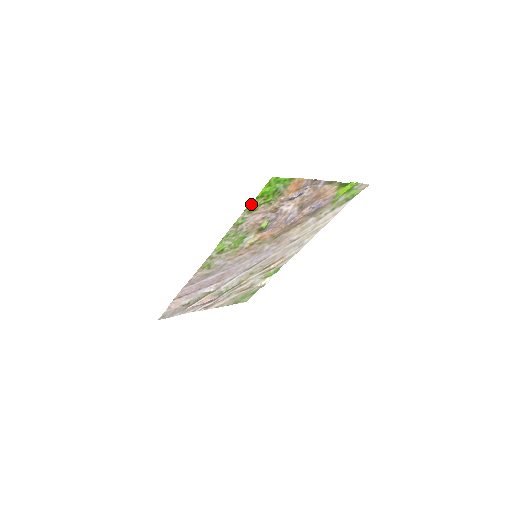
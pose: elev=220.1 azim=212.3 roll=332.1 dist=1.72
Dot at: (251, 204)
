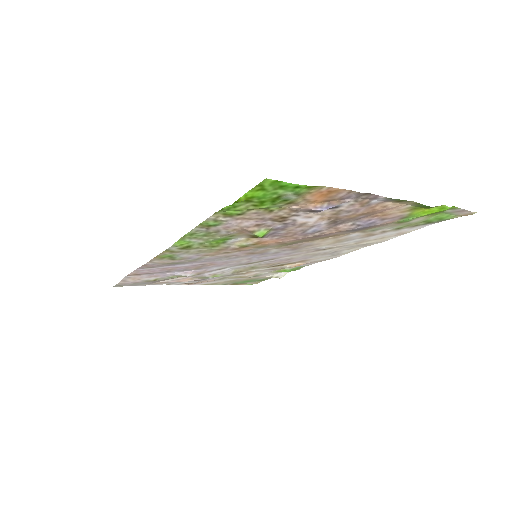
Dot at: (228, 206)
